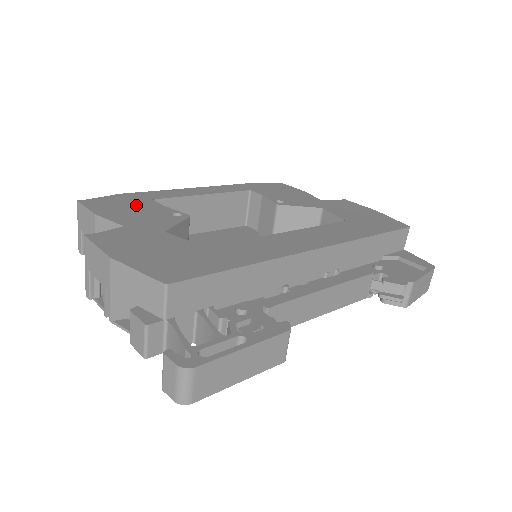
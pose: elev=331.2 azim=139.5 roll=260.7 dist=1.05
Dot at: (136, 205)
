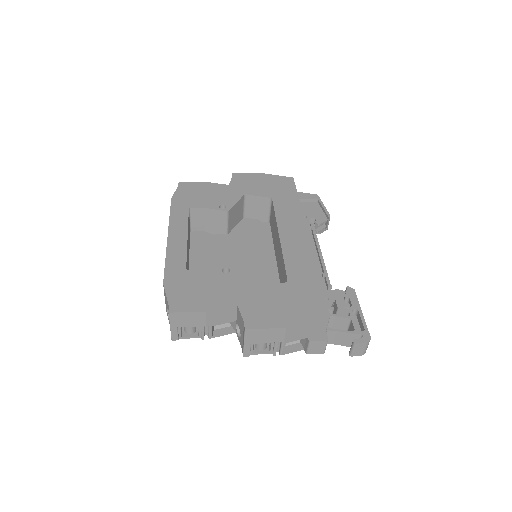
Dot at: (196, 284)
